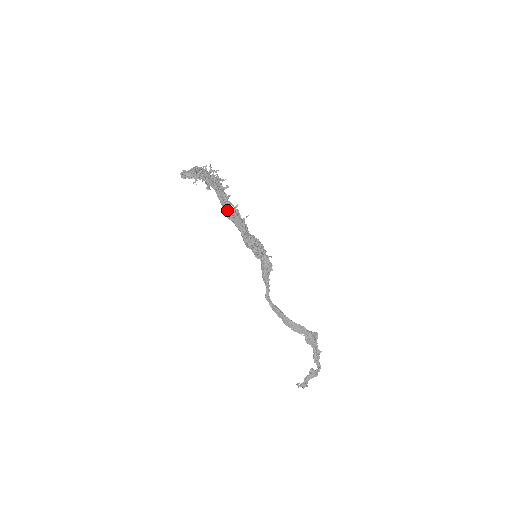
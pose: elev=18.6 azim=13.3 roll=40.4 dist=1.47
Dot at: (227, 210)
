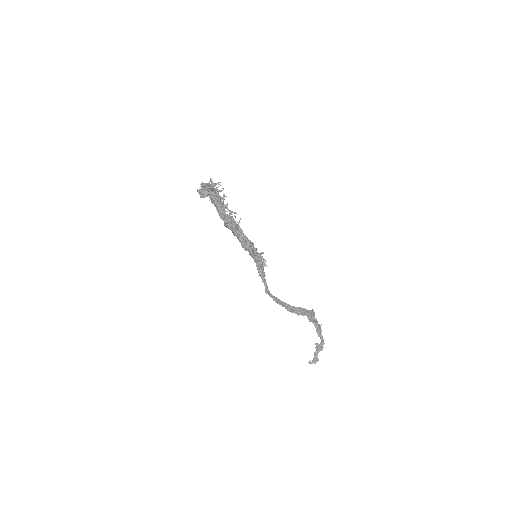
Dot at: (225, 219)
